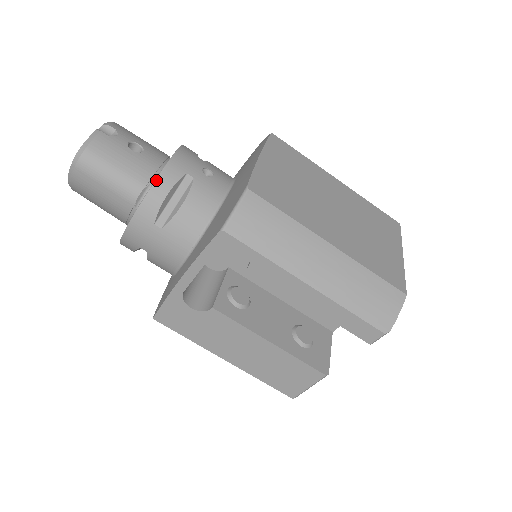
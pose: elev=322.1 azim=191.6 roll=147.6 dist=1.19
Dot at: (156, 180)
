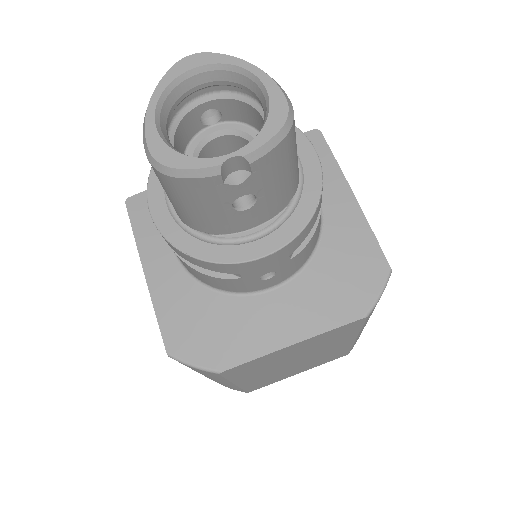
Dot at: (200, 260)
